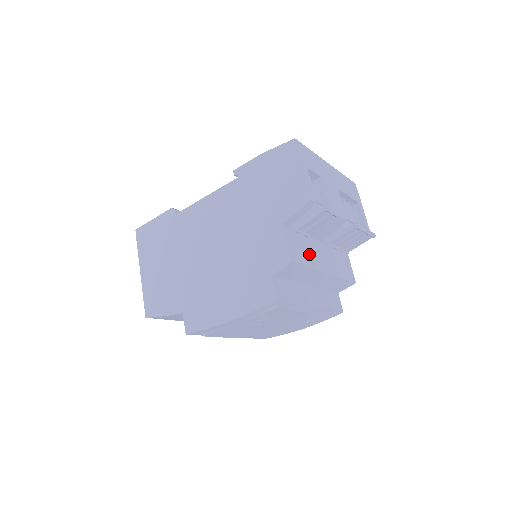
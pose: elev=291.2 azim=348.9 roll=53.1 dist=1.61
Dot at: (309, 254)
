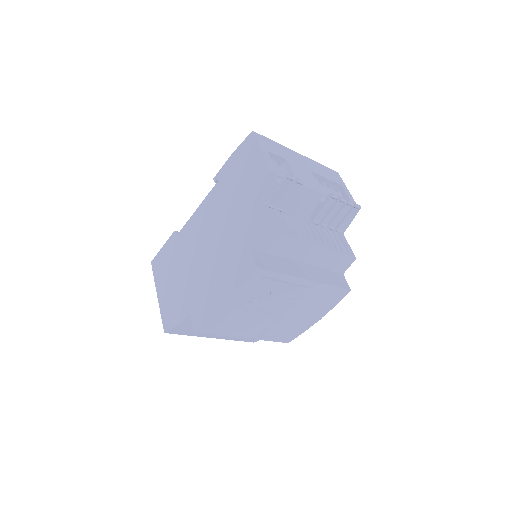
Dot at: (288, 227)
